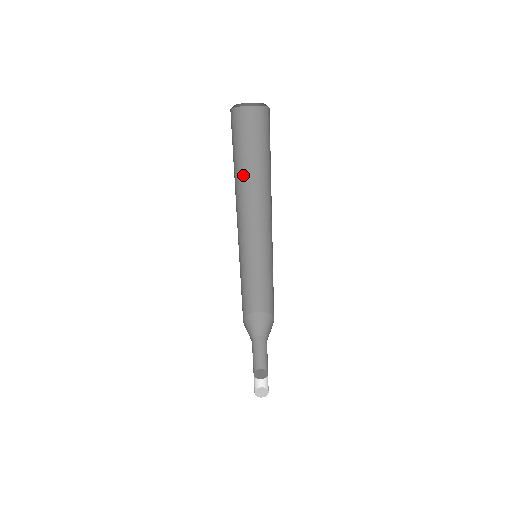
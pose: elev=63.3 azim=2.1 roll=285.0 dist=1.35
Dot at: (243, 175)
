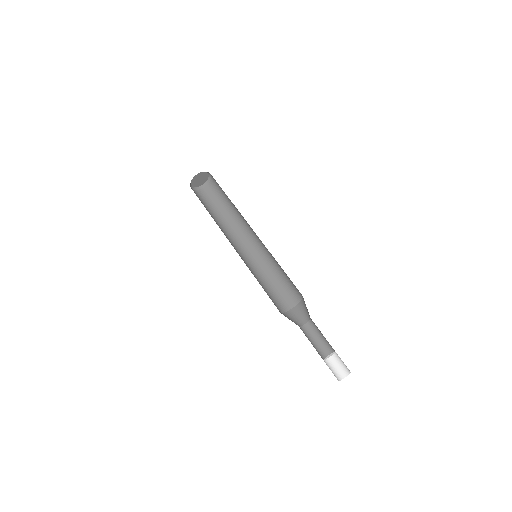
Dot at: (229, 217)
